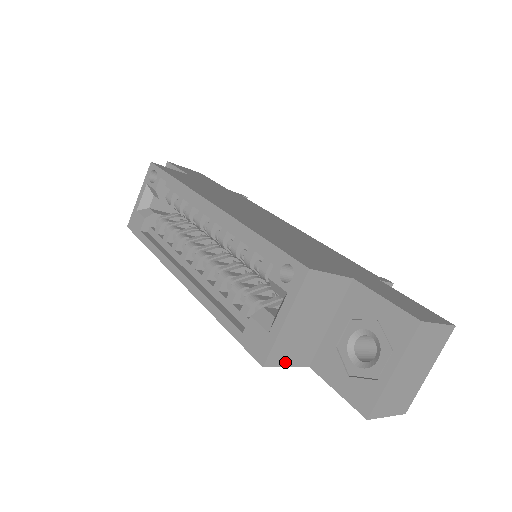
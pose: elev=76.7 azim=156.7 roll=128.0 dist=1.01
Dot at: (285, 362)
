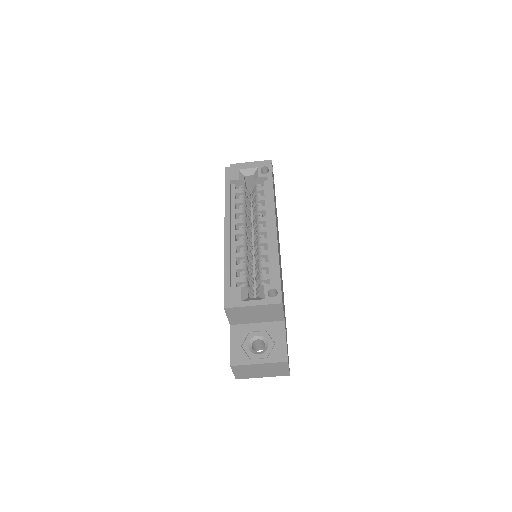
Dot at: (230, 315)
